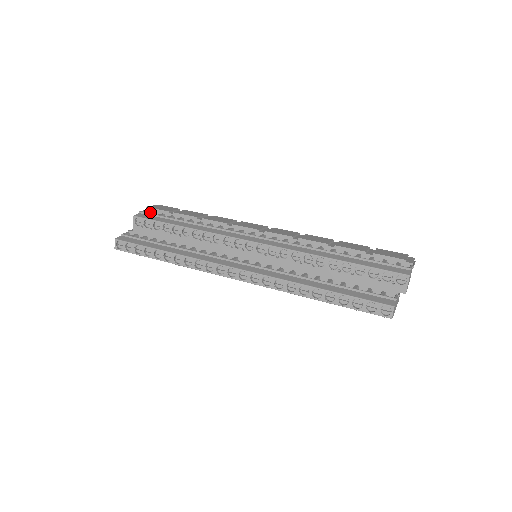
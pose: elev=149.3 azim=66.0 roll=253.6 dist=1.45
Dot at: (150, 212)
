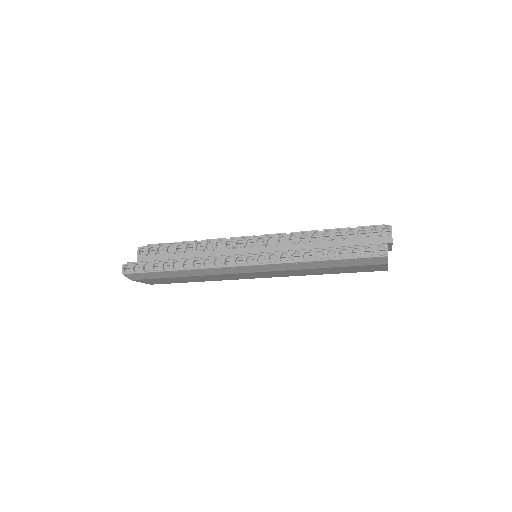
Dot at: occluded
